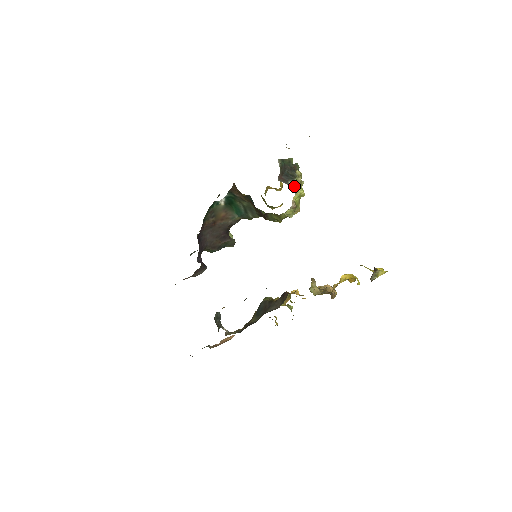
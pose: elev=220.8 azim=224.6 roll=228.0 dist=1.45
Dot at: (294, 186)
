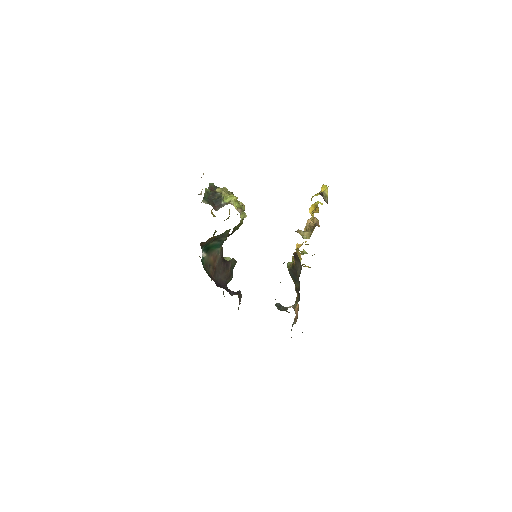
Dot at: (227, 201)
